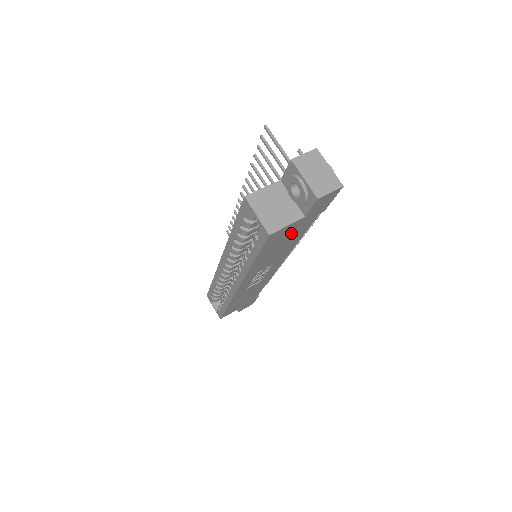
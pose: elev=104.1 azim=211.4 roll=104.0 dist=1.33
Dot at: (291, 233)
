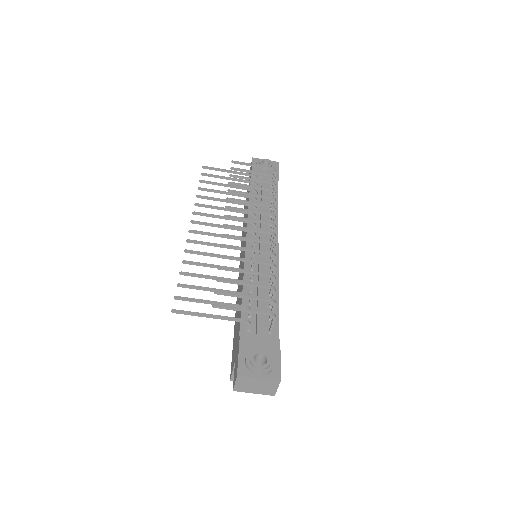
Dot at: occluded
